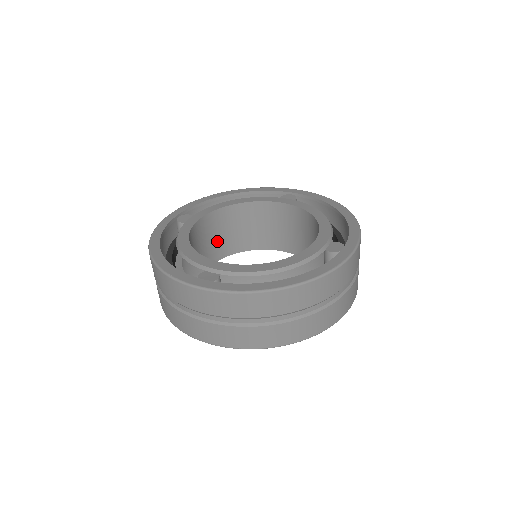
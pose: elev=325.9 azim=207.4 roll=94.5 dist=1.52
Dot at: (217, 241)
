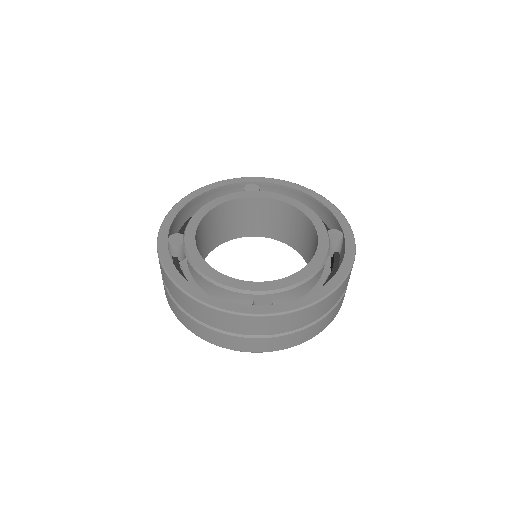
Dot at: (270, 223)
